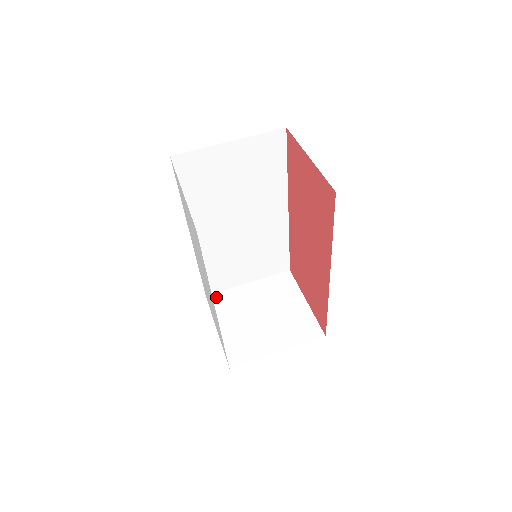
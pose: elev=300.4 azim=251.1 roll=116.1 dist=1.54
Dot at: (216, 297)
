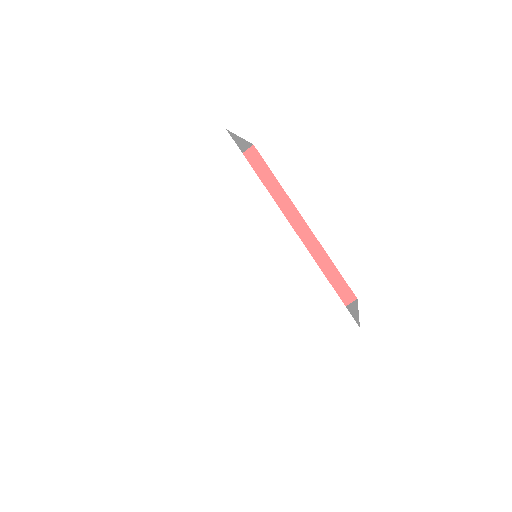
Dot at: occluded
